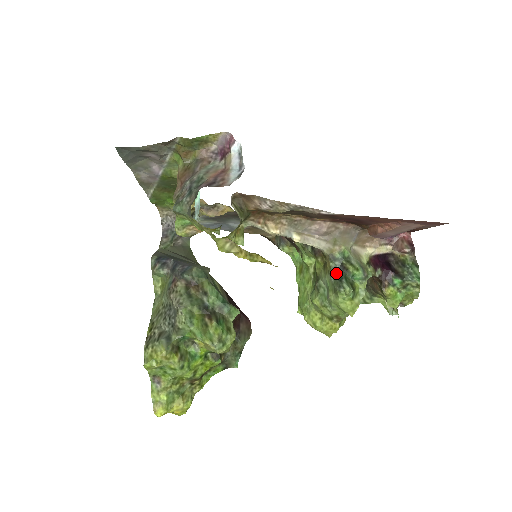
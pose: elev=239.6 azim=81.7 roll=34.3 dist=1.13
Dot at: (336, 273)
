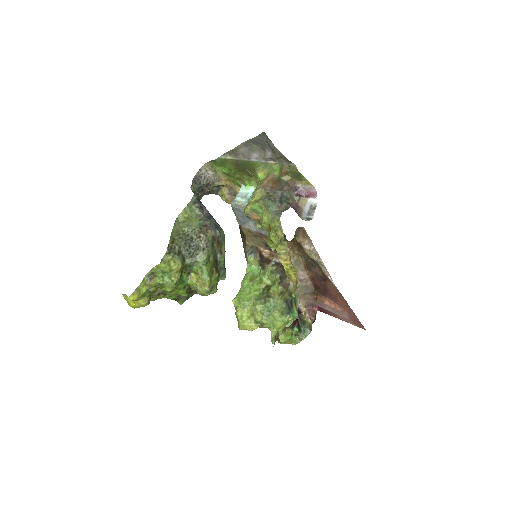
Dot at: (288, 304)
